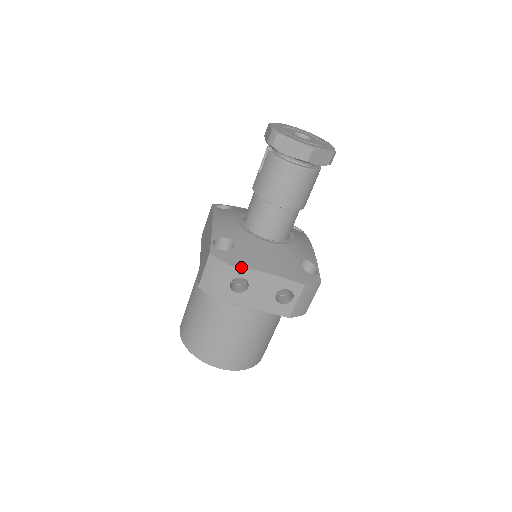
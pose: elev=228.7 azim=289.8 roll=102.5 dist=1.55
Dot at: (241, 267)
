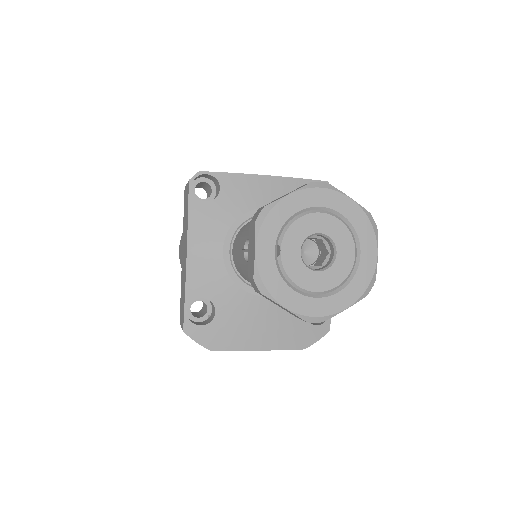
Dot at: (223, 350)
